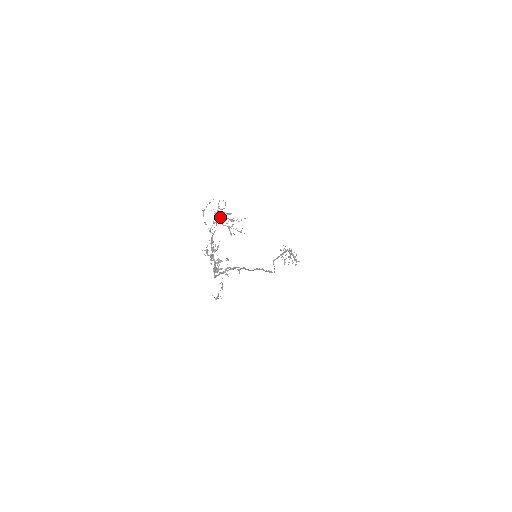
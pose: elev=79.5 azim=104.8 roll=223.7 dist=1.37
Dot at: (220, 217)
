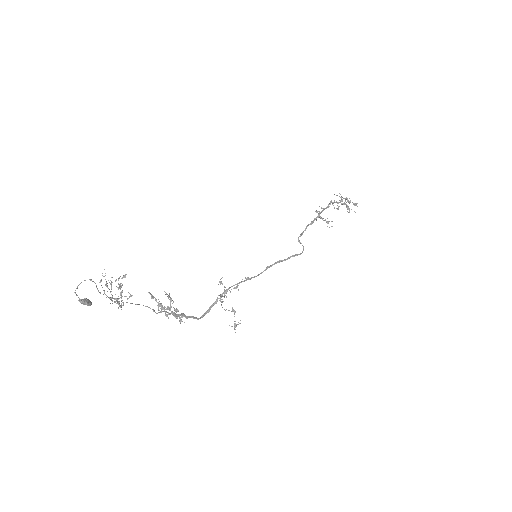
Dot at: (85, 304)
